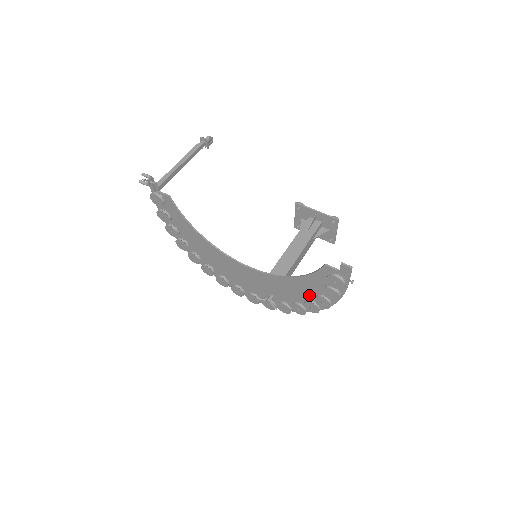
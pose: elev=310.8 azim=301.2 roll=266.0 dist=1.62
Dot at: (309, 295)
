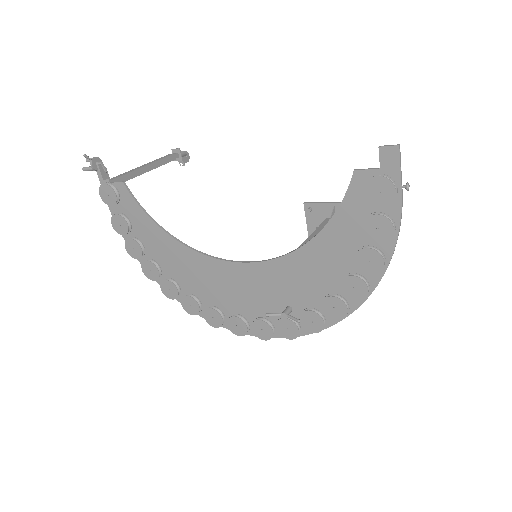
Dot at: (344, 267)
